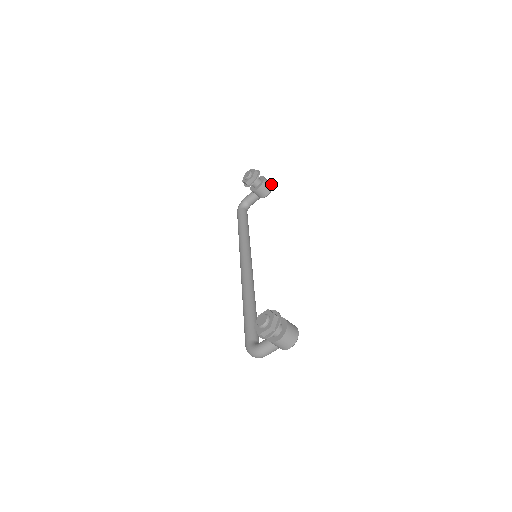
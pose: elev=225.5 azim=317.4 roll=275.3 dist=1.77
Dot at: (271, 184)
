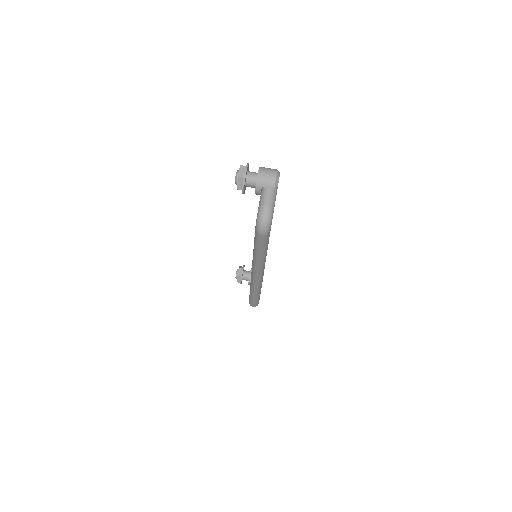
Dot at: occluded
